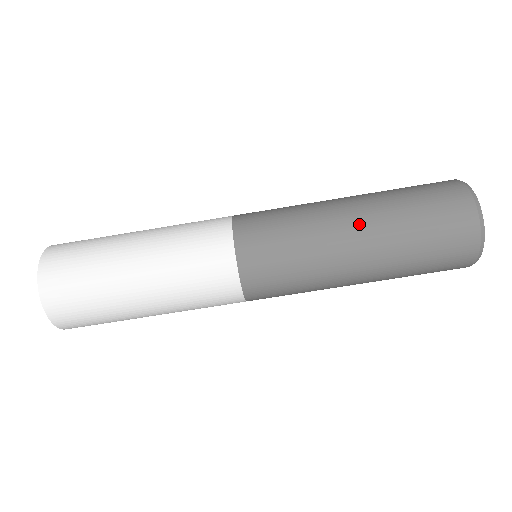
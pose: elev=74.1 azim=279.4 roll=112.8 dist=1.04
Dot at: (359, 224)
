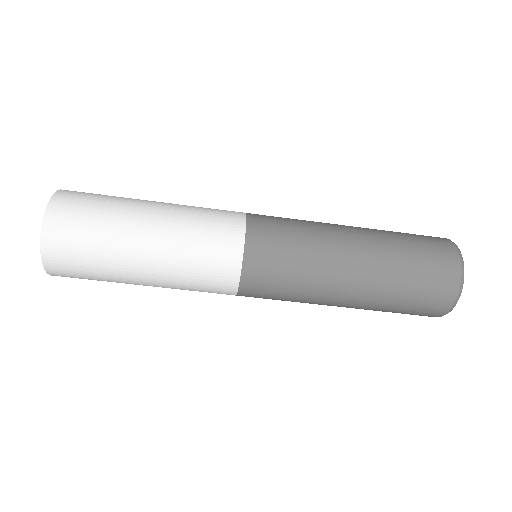
Dot at: (360, 248)
